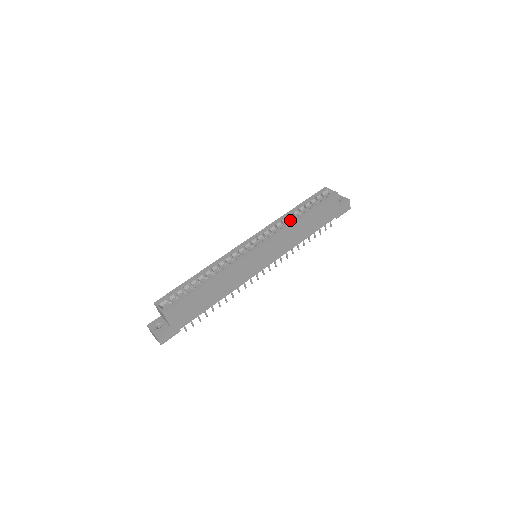
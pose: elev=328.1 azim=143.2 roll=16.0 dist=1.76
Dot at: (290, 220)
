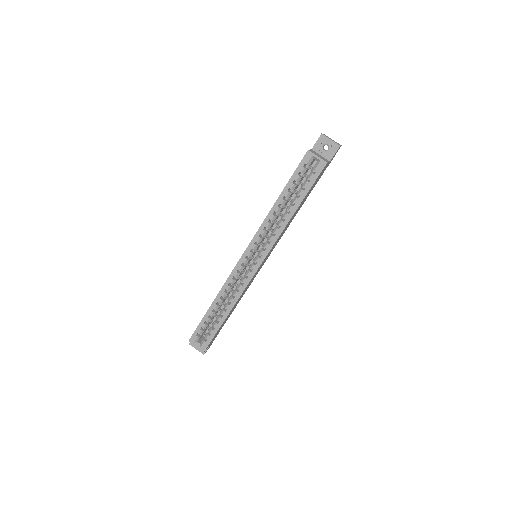
Dot at: (279, 212)
